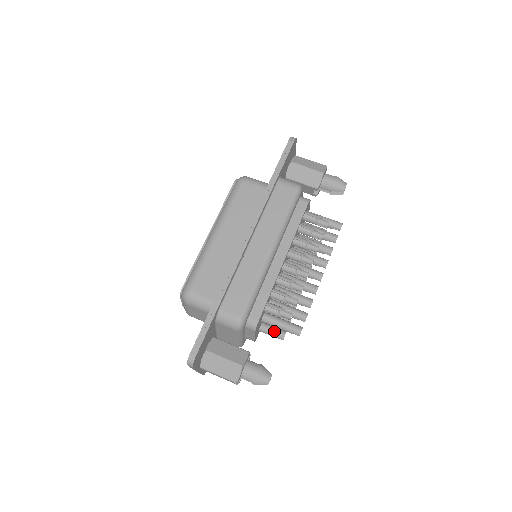
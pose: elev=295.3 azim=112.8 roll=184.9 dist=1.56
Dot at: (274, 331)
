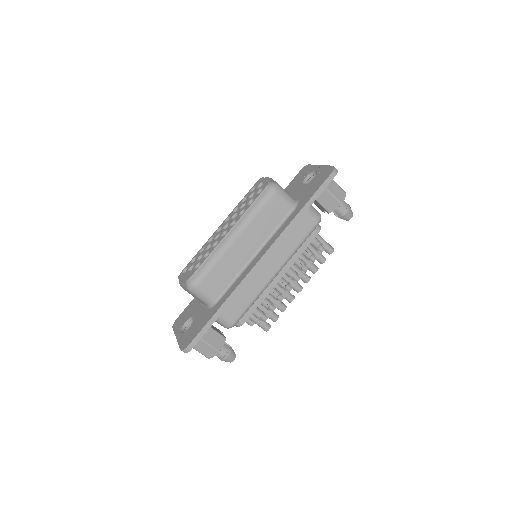
Dot at: (247, 319)
